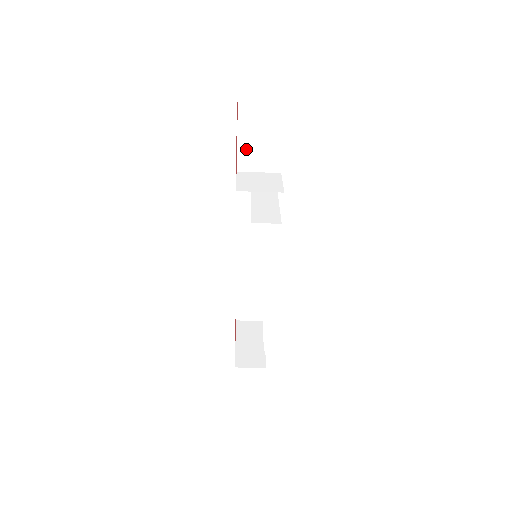
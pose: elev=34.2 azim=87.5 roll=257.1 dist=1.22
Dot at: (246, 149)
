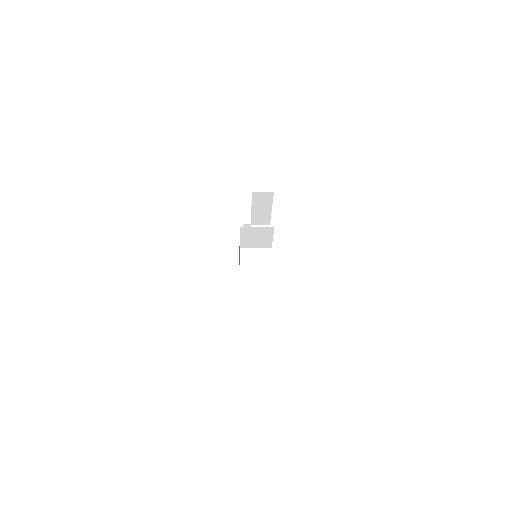
Dot at: (247, 242)
